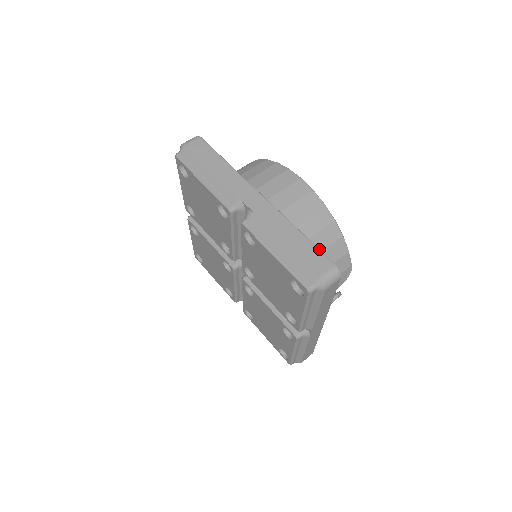
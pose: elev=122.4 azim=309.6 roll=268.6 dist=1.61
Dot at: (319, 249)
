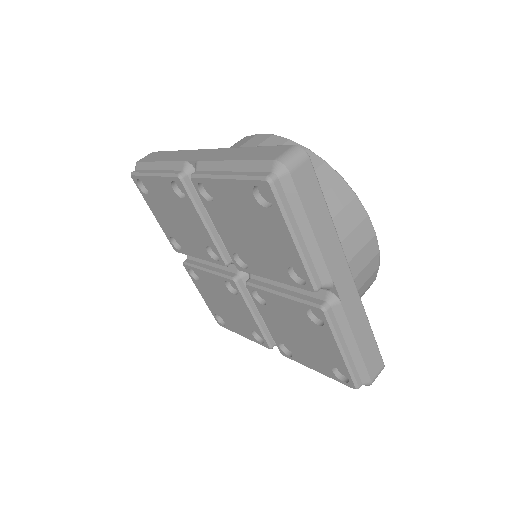
Dot at: (378, 348)
